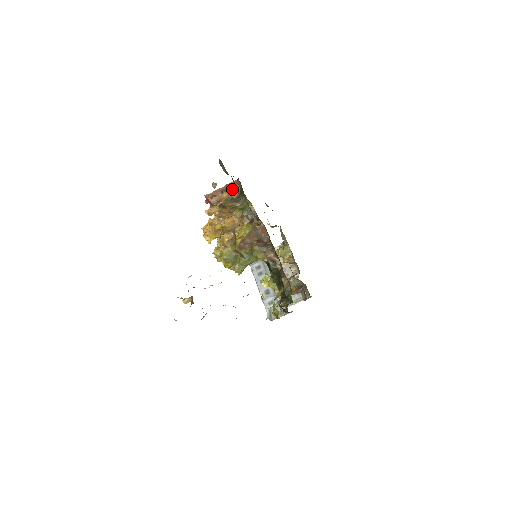
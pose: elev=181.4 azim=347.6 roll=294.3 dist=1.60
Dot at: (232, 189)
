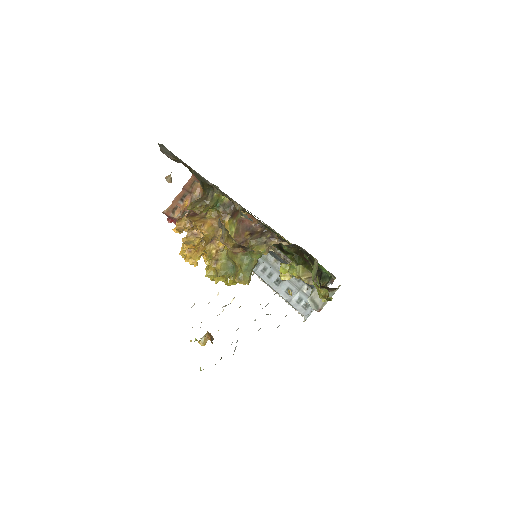
Dot at: (192, 191)
